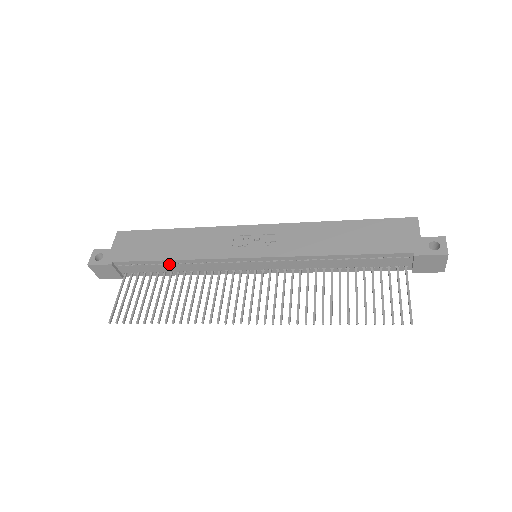
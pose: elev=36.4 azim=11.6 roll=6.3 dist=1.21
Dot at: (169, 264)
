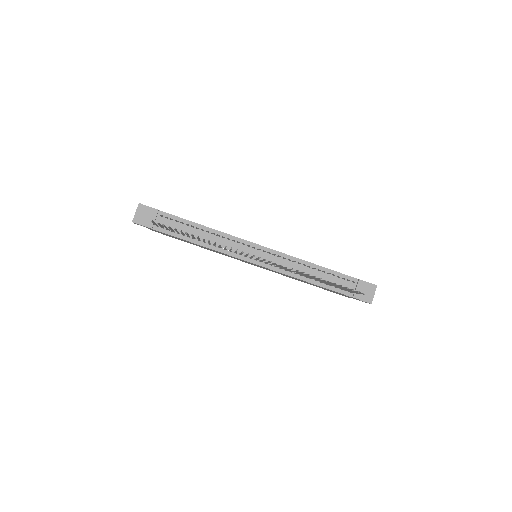
Dot at: (199, 229)
